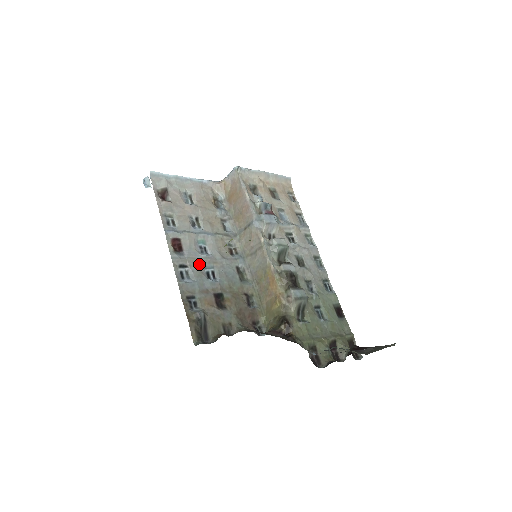
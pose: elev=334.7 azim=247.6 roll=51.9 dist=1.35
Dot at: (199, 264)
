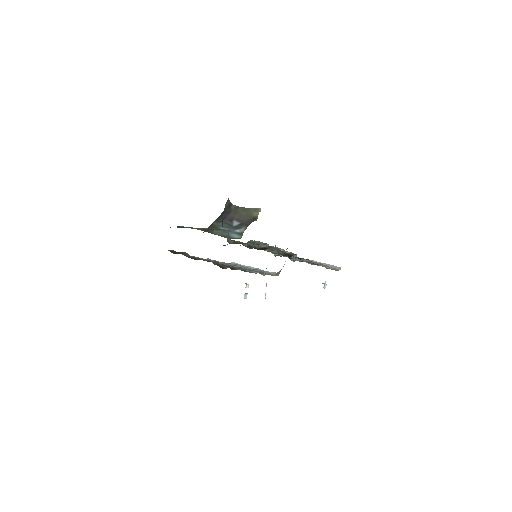
Dot at: occluded
